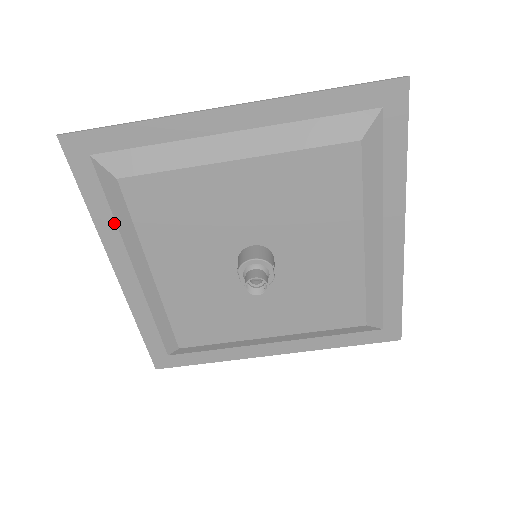
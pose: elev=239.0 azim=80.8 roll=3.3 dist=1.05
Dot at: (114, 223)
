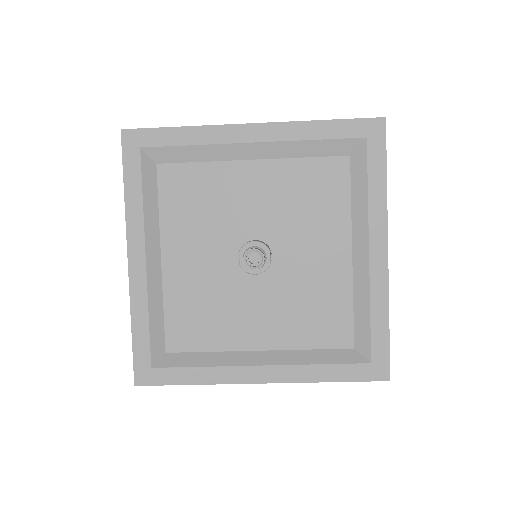
Dot at: (142, 209)
